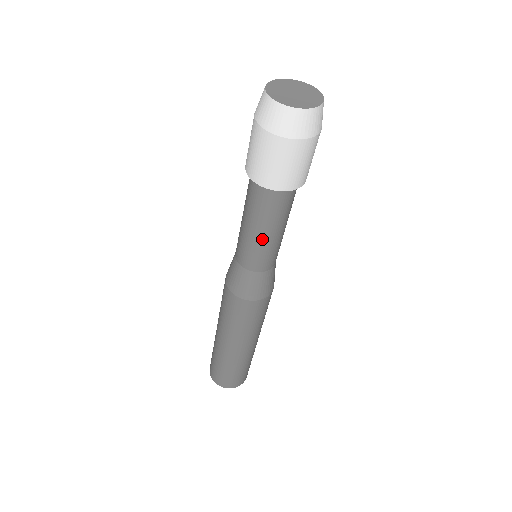
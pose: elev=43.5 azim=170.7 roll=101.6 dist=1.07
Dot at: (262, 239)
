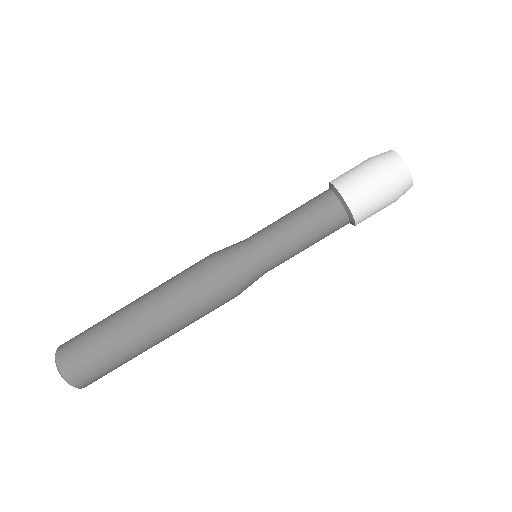
Dot at: (295, 238)
